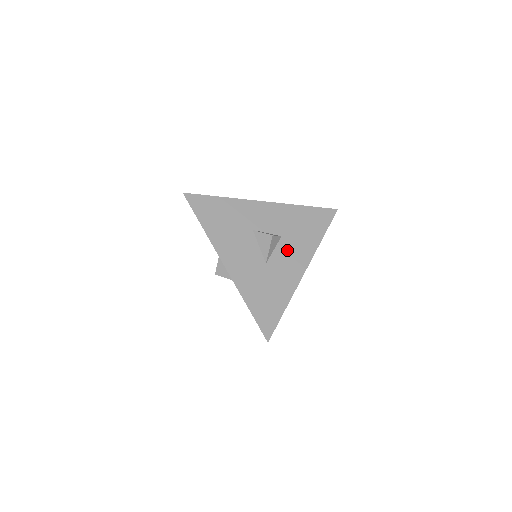
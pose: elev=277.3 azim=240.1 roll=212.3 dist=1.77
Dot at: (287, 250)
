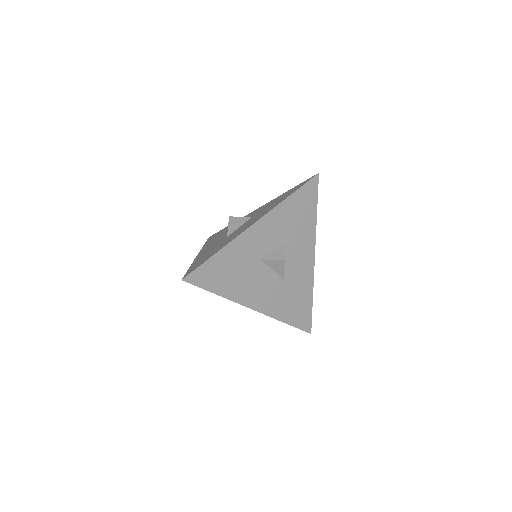
Dot at: (294, 252)
